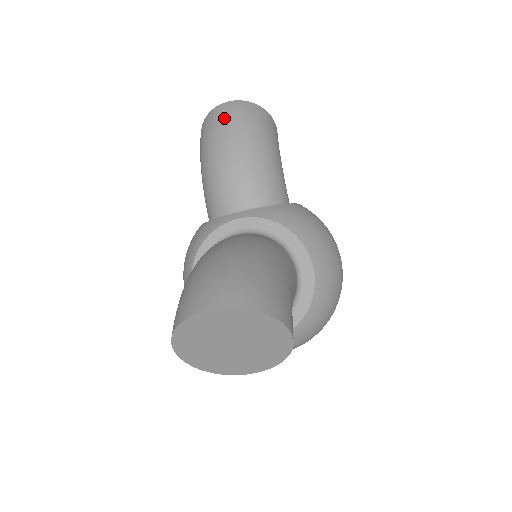
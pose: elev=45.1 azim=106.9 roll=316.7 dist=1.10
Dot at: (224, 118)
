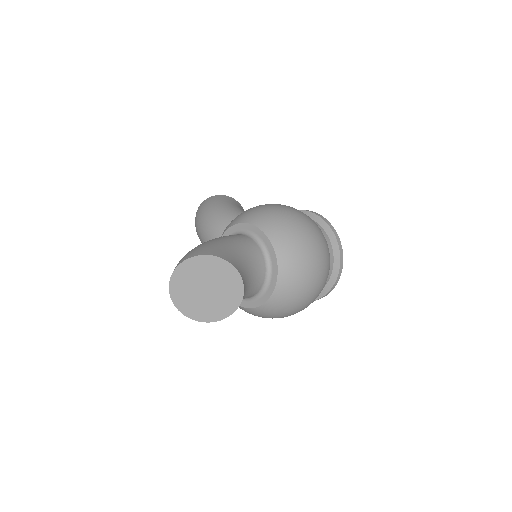
Dot at: (195, 220)
